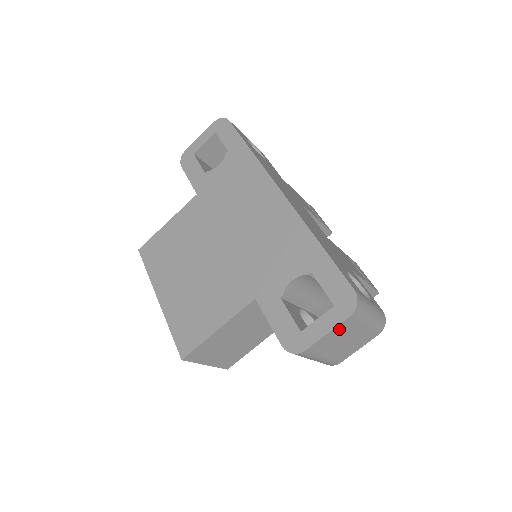
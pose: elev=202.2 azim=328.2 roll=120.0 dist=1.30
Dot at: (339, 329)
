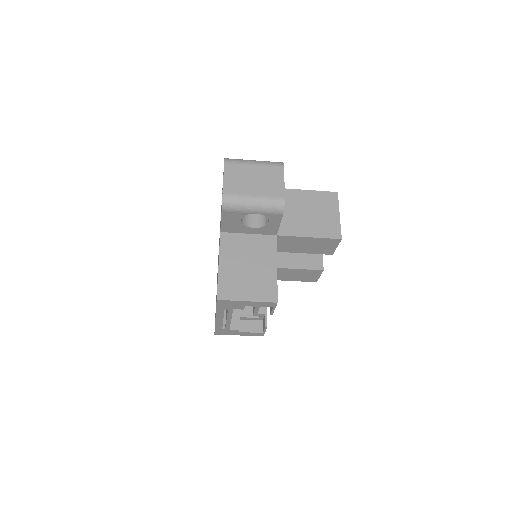
Dot at: (230, 173)
